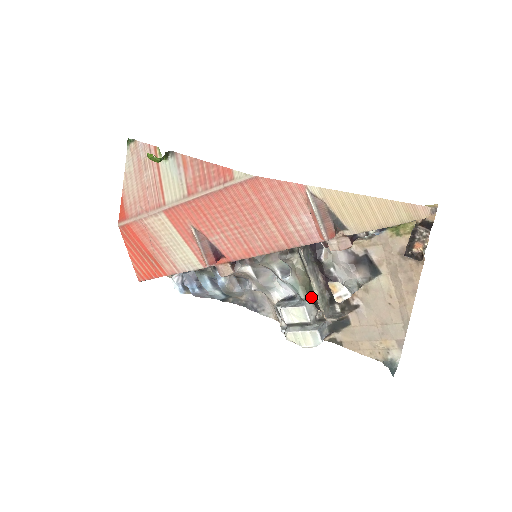
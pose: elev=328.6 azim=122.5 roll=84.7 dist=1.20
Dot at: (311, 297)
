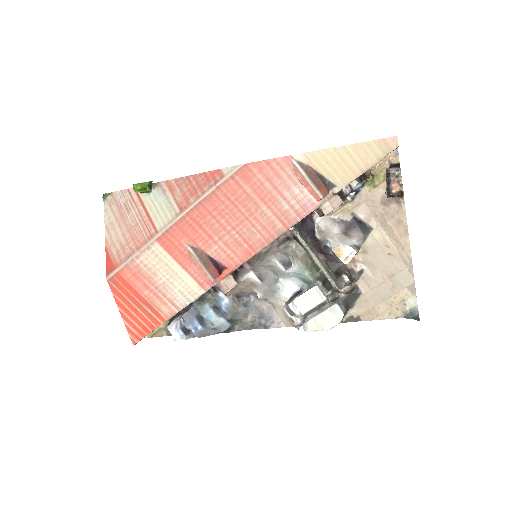
Dot at: (318, 277)
